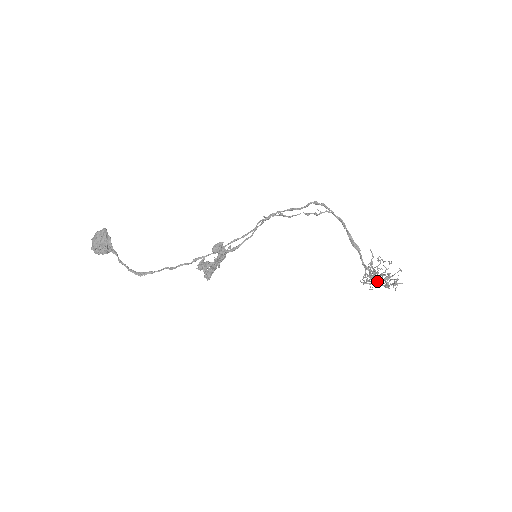
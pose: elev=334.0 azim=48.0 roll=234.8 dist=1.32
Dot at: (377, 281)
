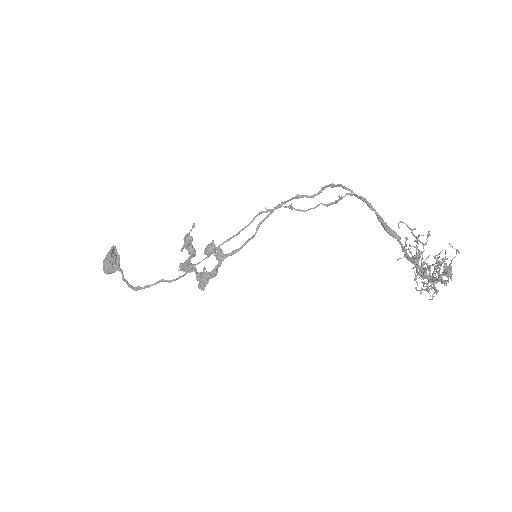
Dot at: occluded
